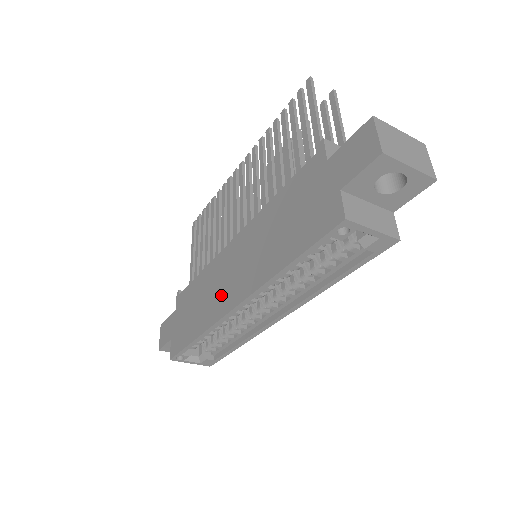
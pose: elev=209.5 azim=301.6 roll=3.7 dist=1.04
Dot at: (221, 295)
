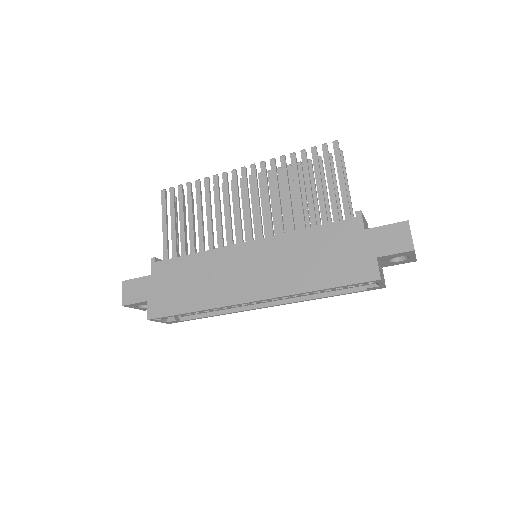
Dot at: (233, 285)
